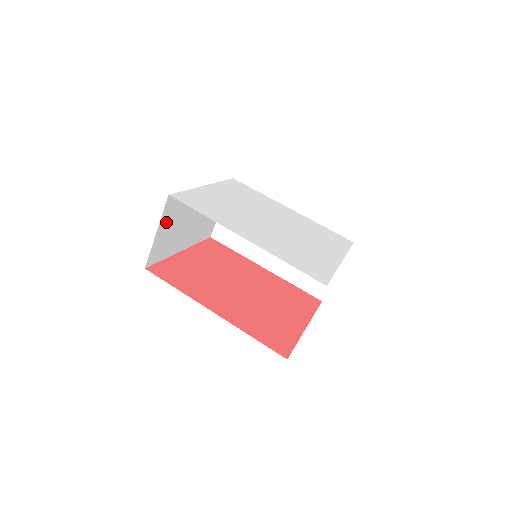
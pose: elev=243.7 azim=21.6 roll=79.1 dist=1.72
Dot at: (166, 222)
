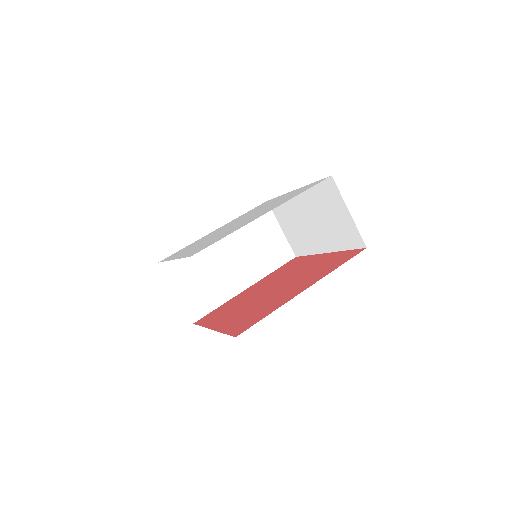
Dot at: occluded
